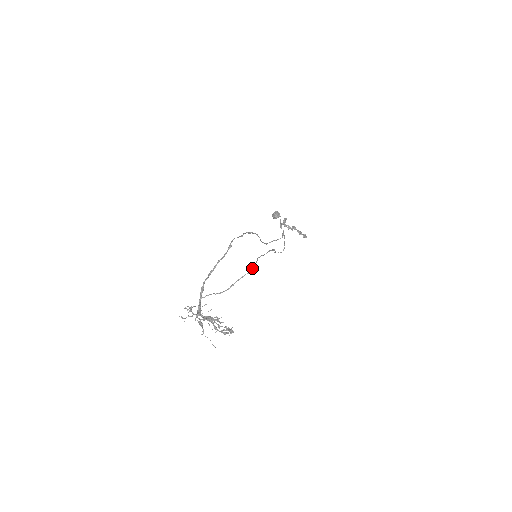
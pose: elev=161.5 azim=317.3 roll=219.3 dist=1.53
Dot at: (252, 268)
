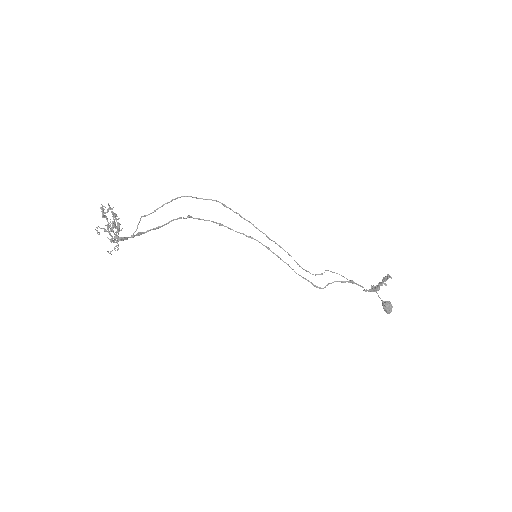
Dot at: (179, 197)
